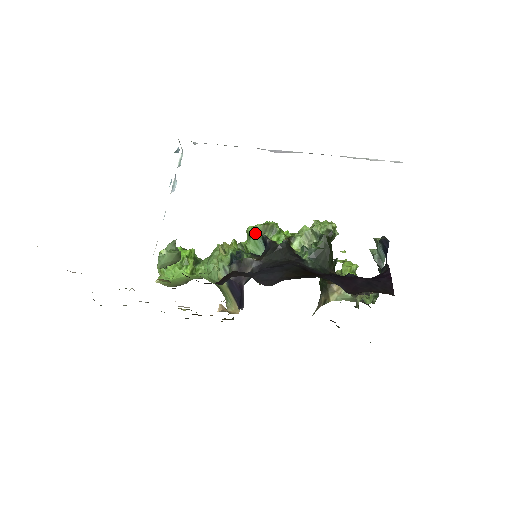
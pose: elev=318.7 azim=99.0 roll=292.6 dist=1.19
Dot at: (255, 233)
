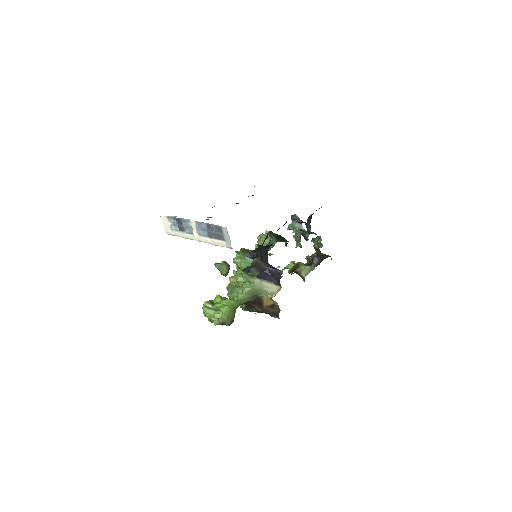
Dot at: (240, 258)
